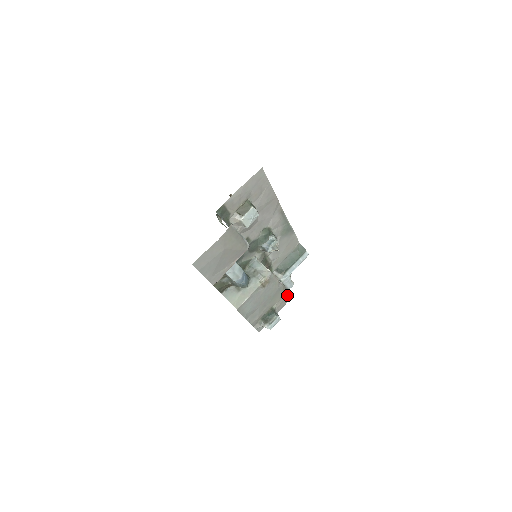
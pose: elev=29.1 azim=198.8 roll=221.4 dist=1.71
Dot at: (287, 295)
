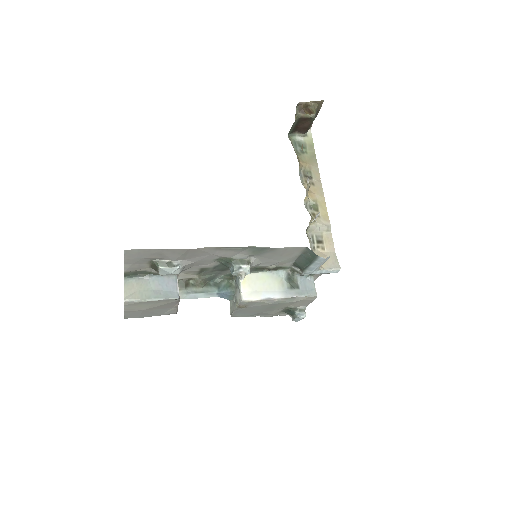
Dot at: (303, 299)
